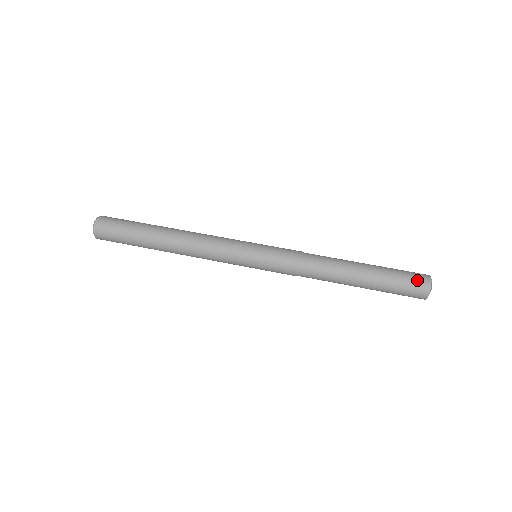
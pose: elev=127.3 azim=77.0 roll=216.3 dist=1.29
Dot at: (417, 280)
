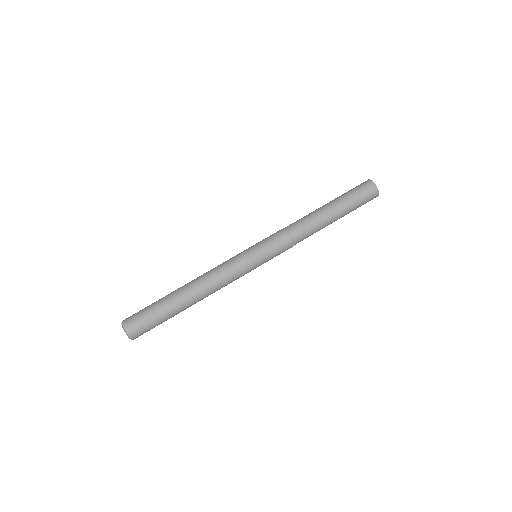
Dot at: (363, 186)
